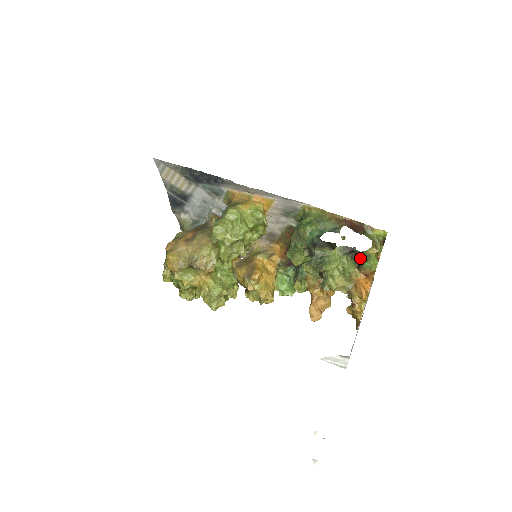
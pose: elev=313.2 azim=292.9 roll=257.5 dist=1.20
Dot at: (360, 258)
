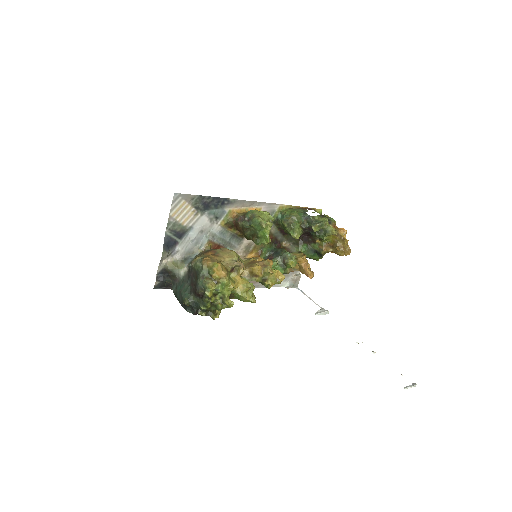
Dot at: (328, 219)
